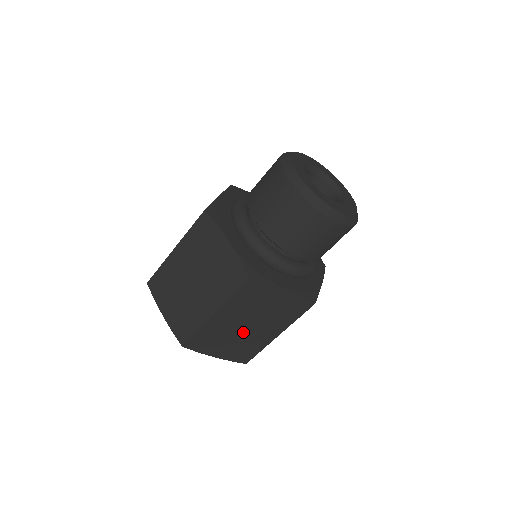
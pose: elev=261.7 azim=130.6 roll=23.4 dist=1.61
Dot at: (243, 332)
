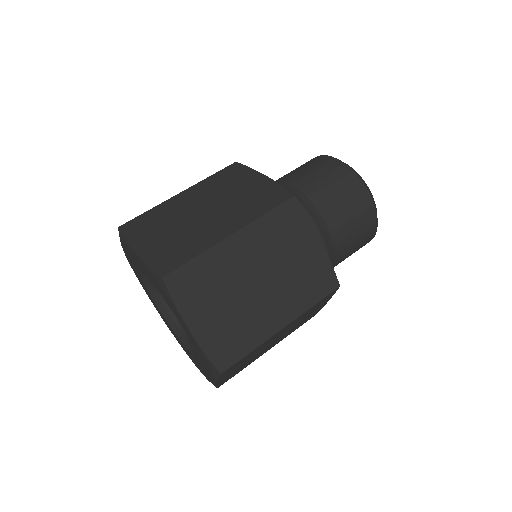
Dot at: (265, 348)
